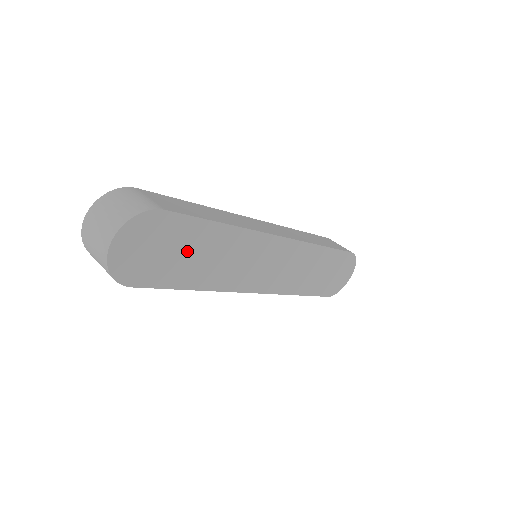
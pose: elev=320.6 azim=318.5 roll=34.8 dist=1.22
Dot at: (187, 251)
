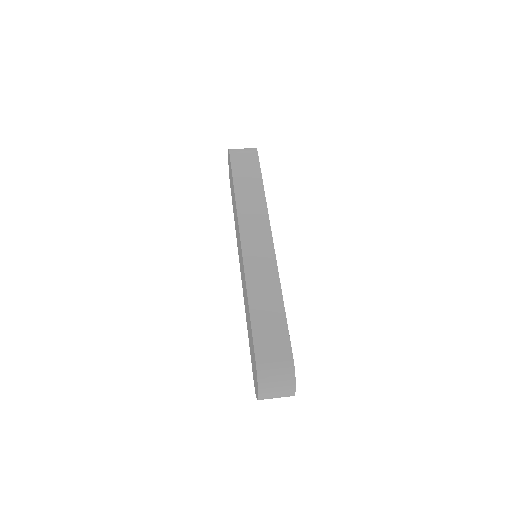
Dot at: occluded
